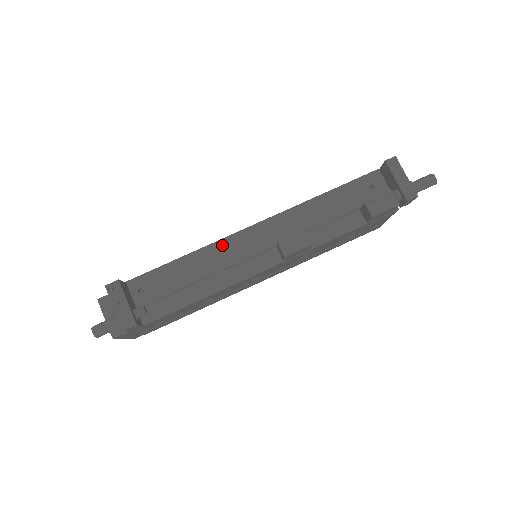
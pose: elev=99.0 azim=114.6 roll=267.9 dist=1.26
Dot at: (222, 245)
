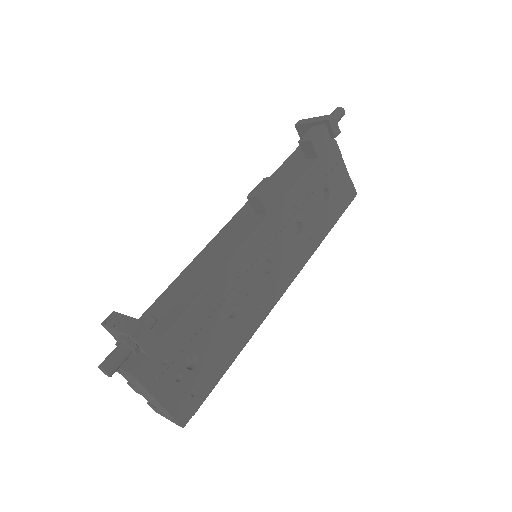
Dot at: (209, 248)
